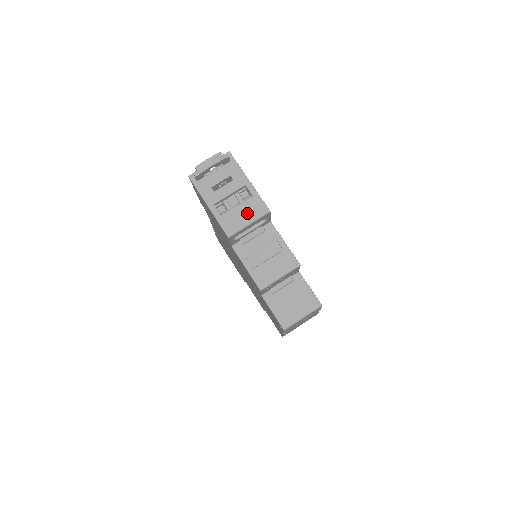
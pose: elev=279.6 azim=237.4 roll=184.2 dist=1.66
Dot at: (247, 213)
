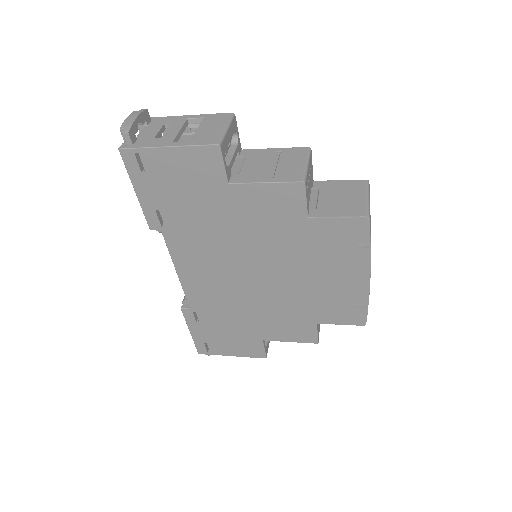
Dot at: (214, 125)
